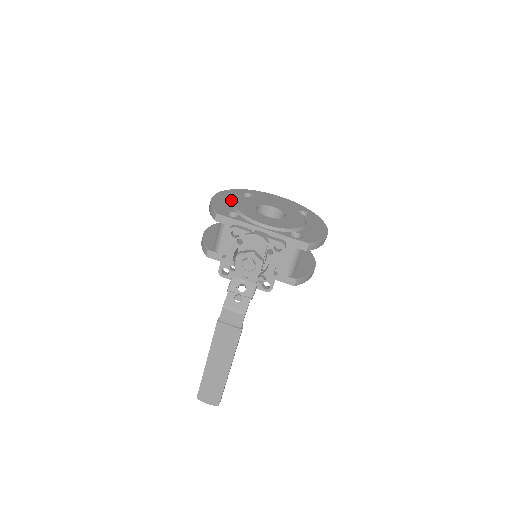
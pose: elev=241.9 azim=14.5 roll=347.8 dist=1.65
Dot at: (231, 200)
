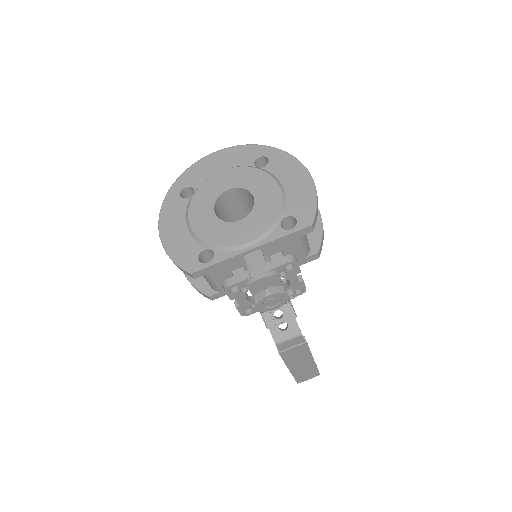
Dot at: (181, 226)
